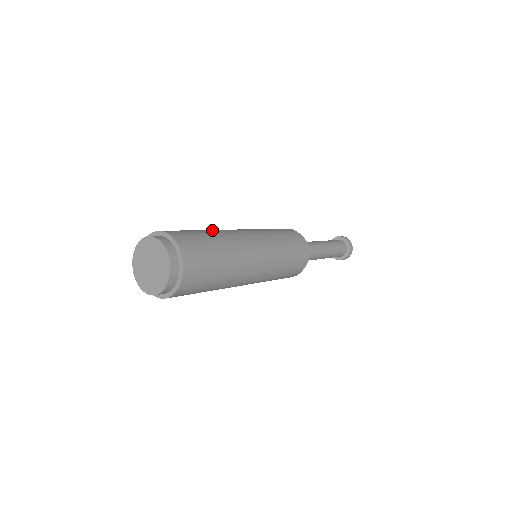
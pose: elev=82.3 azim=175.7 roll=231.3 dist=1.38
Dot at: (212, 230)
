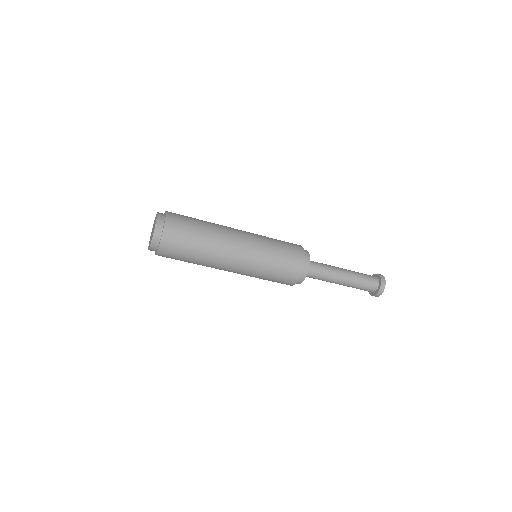
Dot at: (210, 222)
